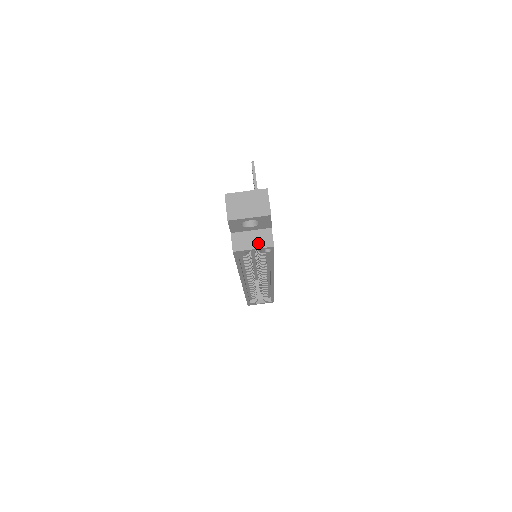
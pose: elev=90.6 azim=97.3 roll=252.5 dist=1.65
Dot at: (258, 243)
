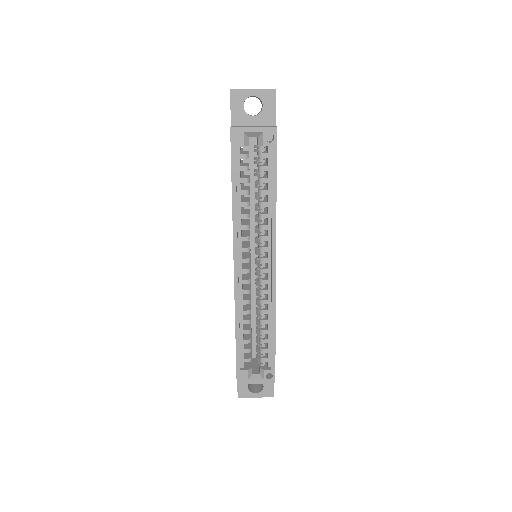
Dot at: (259, 126)
